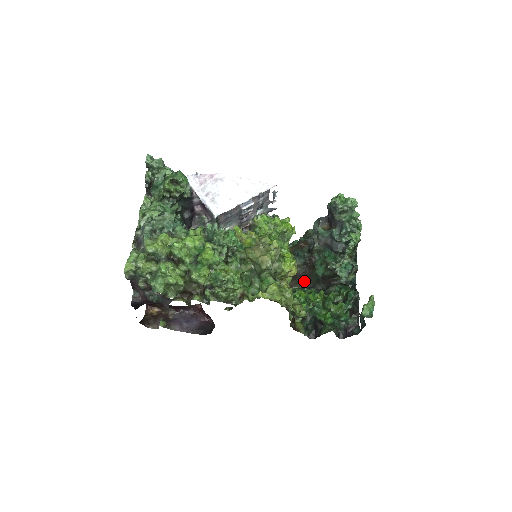
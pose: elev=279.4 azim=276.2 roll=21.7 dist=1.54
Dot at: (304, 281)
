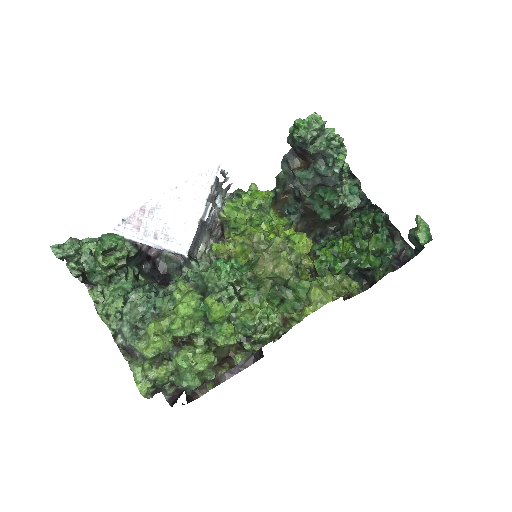
Dot at: (310, 230)
